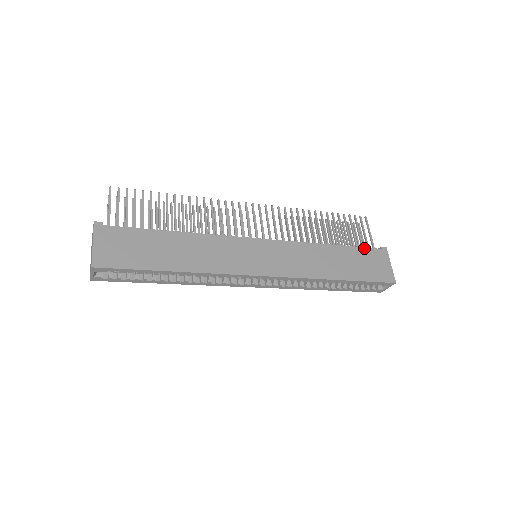
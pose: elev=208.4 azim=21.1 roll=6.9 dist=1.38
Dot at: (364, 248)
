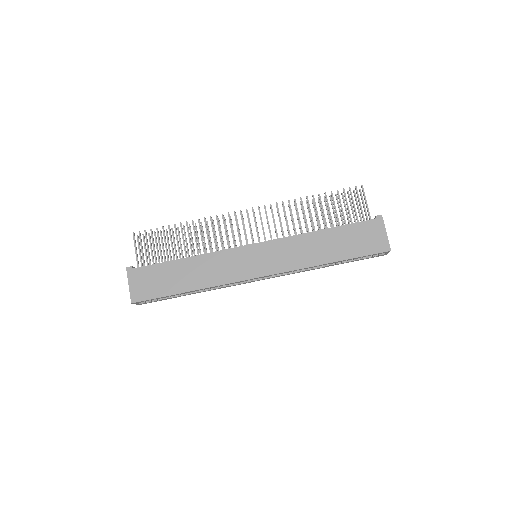
Dot at: (356, 223)
